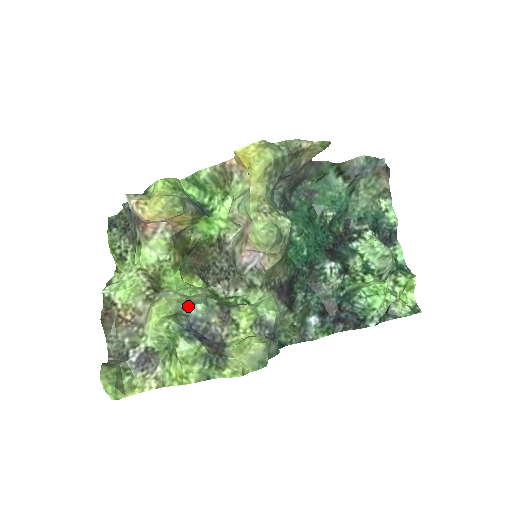
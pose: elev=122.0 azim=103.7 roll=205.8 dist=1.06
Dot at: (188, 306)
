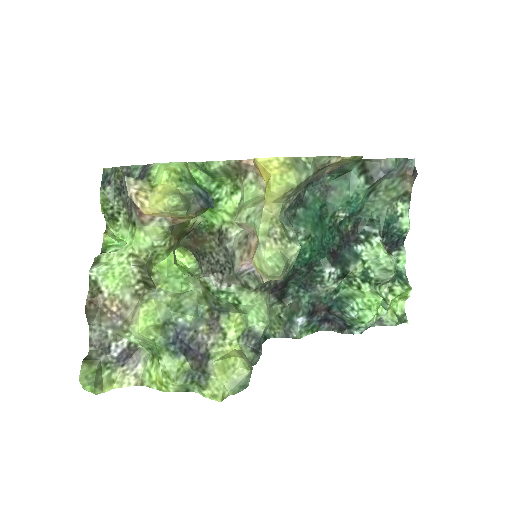
Dot at: (177, 314)
